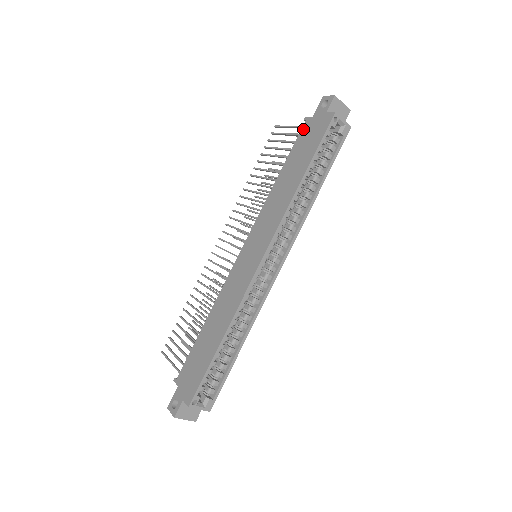
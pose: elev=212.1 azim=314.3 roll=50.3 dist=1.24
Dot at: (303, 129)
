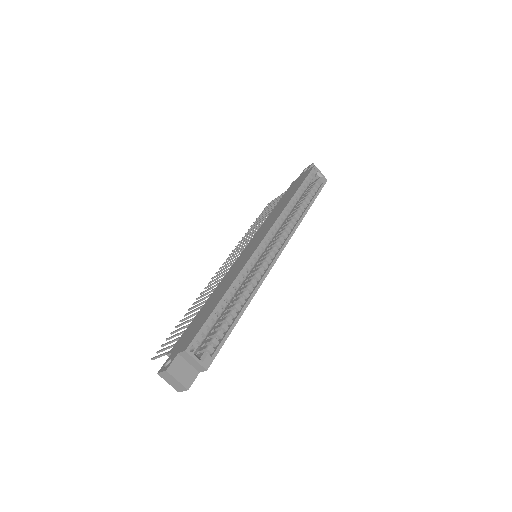
Dot at: (291, 185)
